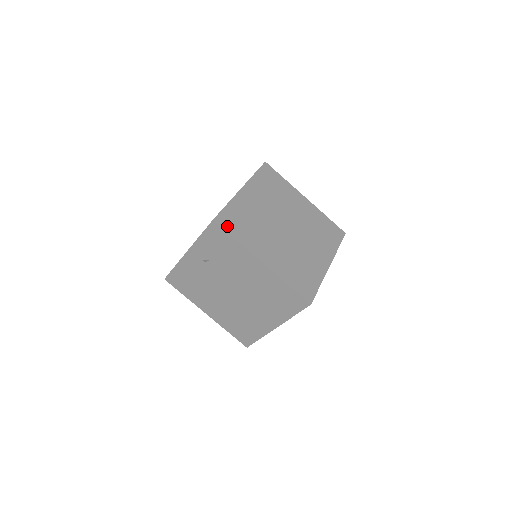
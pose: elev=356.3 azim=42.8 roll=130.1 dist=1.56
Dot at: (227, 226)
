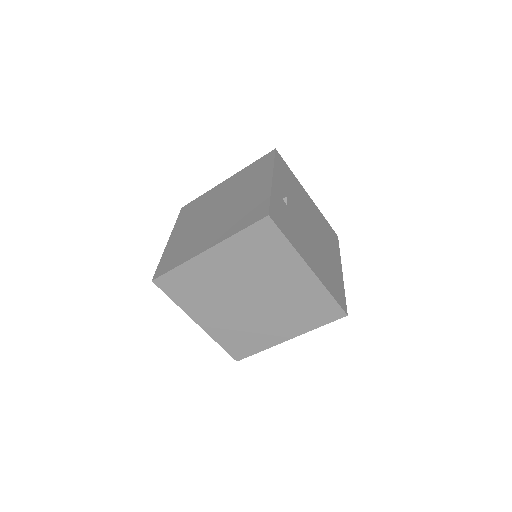
Dot at: (168, 288)
